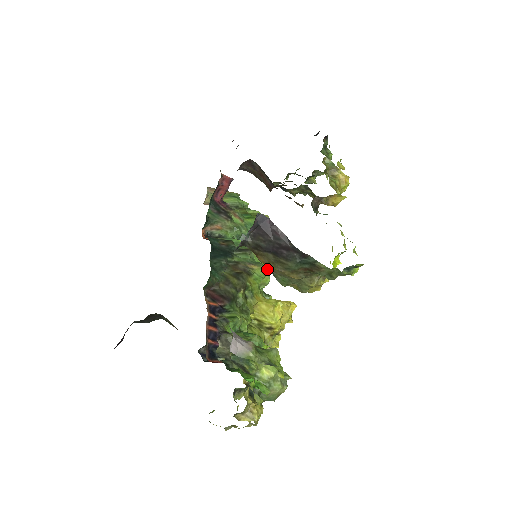
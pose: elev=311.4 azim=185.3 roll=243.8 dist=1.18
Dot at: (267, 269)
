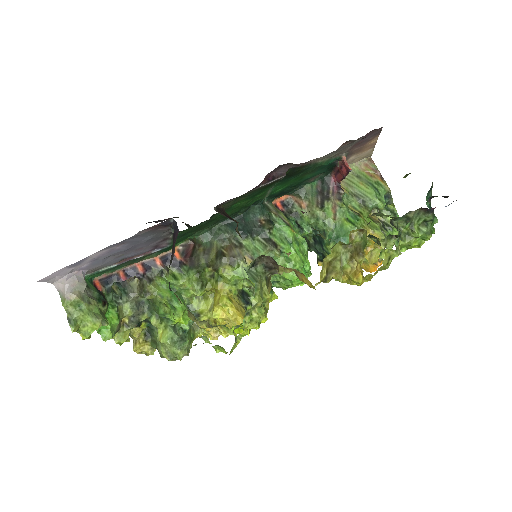
Dot at: occluded
